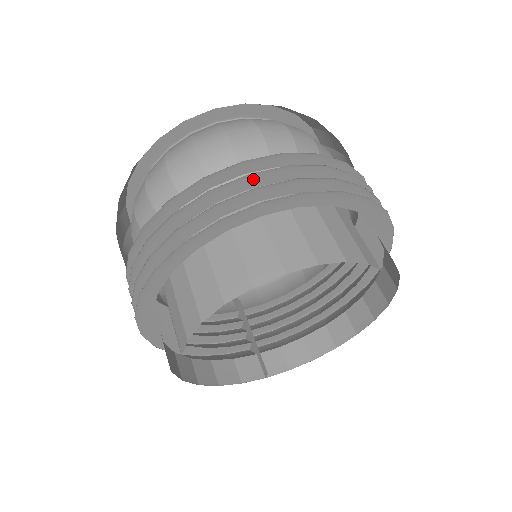
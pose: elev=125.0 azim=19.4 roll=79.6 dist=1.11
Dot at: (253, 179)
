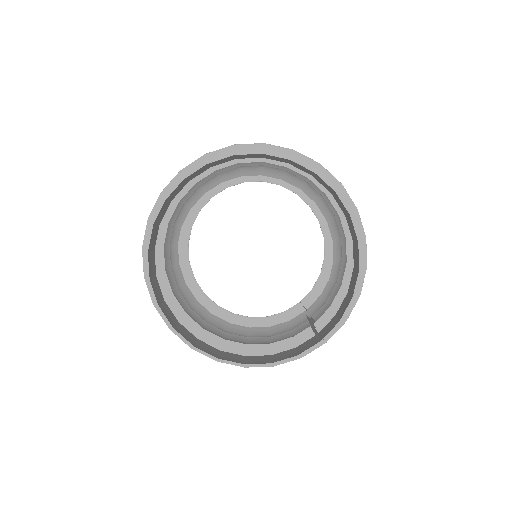
Dot at: occluded
